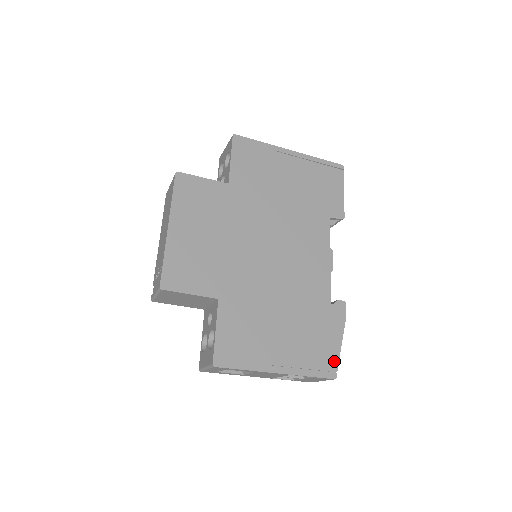
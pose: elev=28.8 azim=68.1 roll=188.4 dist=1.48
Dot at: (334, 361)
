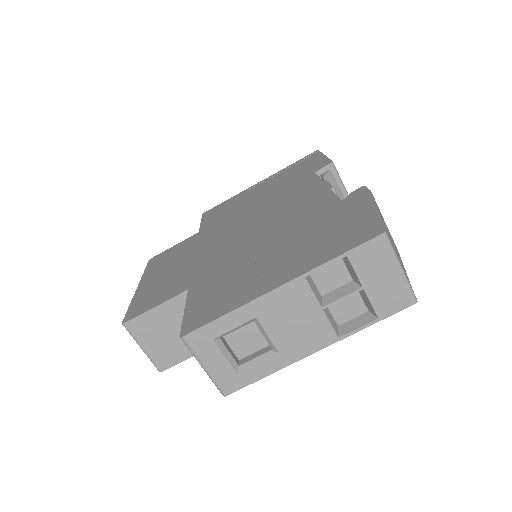
Dot at: (372, 224)
